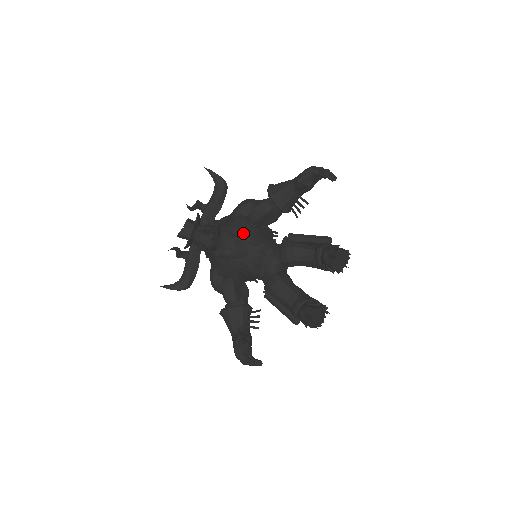
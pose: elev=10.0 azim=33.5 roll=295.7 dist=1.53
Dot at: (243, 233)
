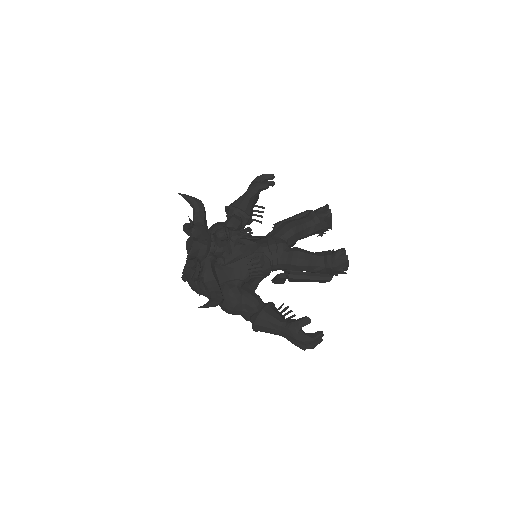
Dot at: (243, 232)
